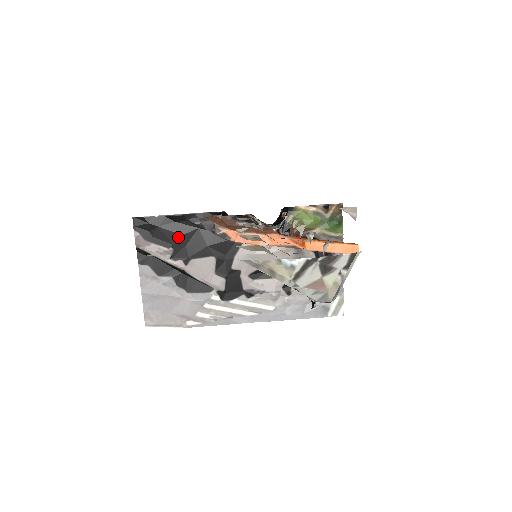
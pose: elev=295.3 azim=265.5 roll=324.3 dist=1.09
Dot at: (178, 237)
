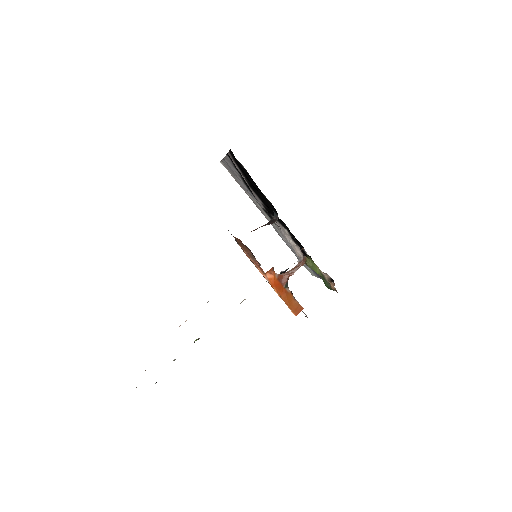
Dot at: (250, 182)
